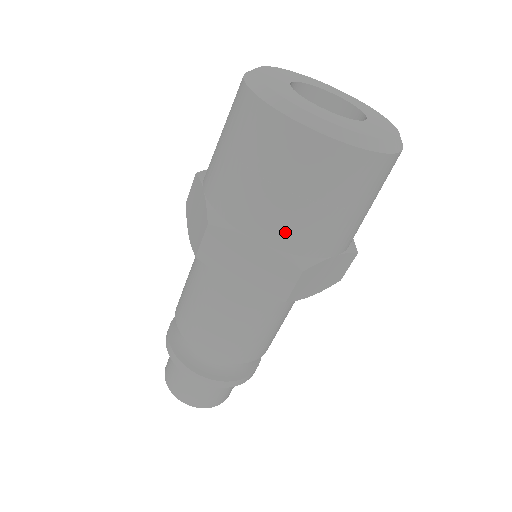
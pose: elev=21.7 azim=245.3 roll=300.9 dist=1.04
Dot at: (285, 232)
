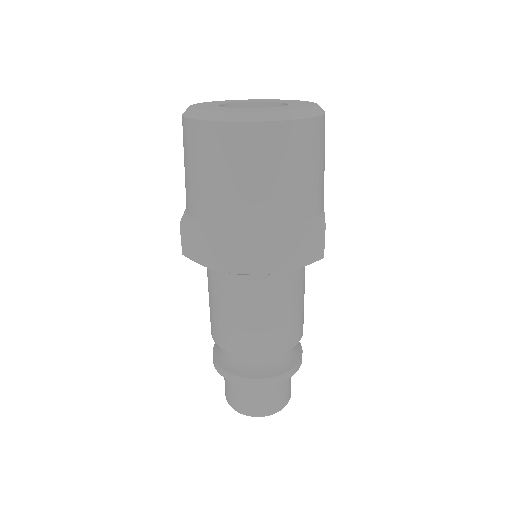
Dot at: (225, 211)
